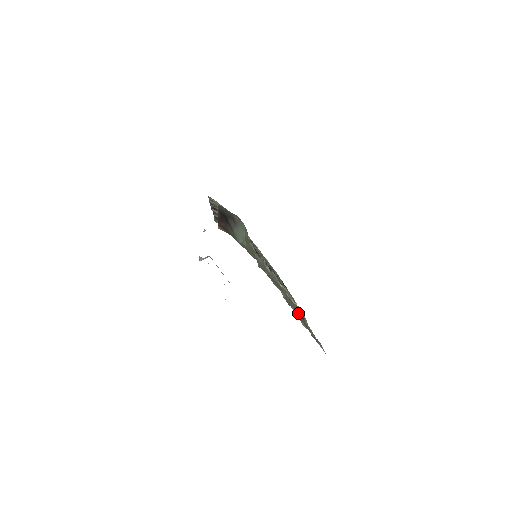
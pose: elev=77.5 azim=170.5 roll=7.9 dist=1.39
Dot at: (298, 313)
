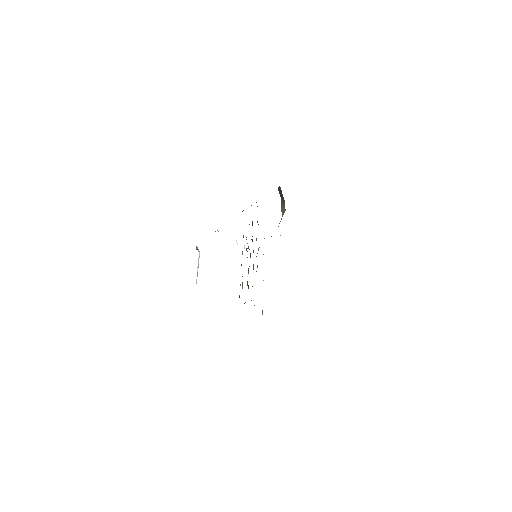
Dot at: occluded
